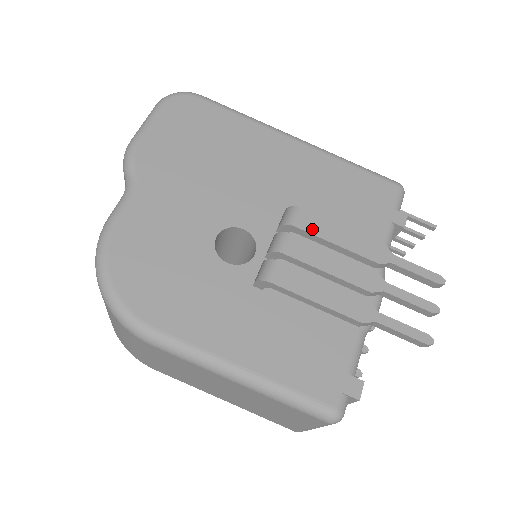
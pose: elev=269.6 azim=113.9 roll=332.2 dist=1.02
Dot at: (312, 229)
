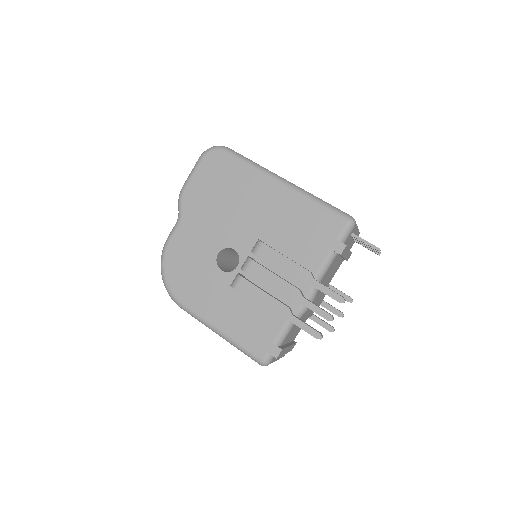
Dot at: (266, 258)
